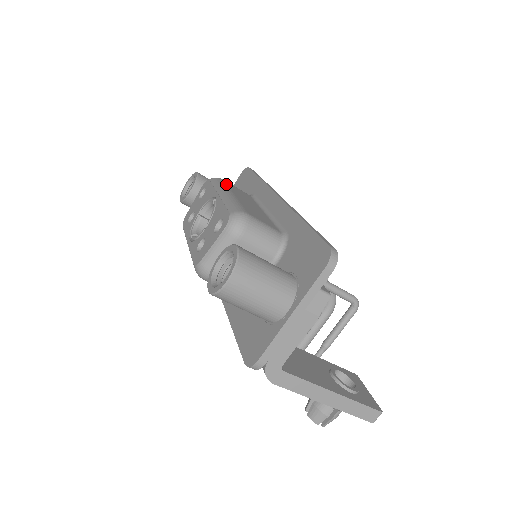
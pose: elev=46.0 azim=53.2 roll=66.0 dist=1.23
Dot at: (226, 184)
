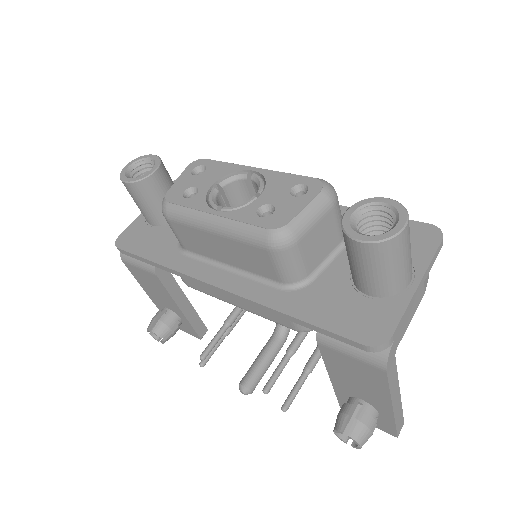
Dot at: occluded
